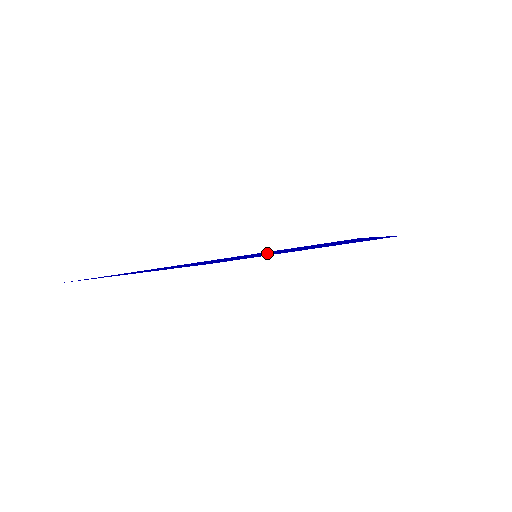
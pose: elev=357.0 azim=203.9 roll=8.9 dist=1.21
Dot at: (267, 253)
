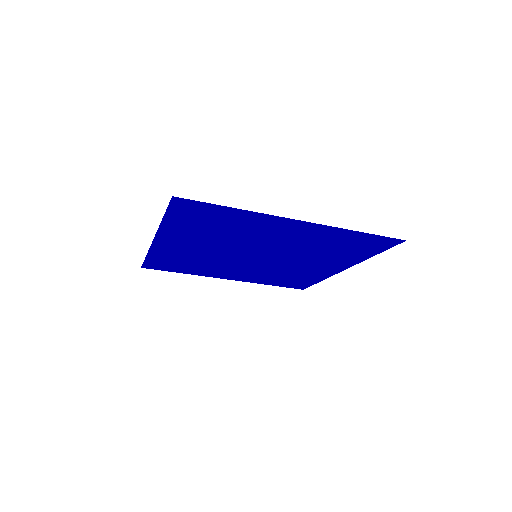
Dot at: (301, 247)
